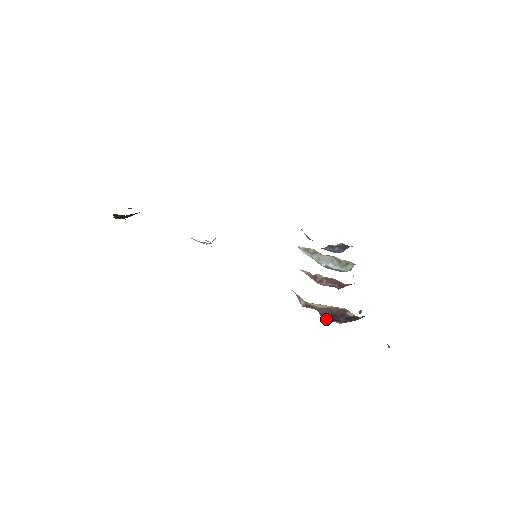
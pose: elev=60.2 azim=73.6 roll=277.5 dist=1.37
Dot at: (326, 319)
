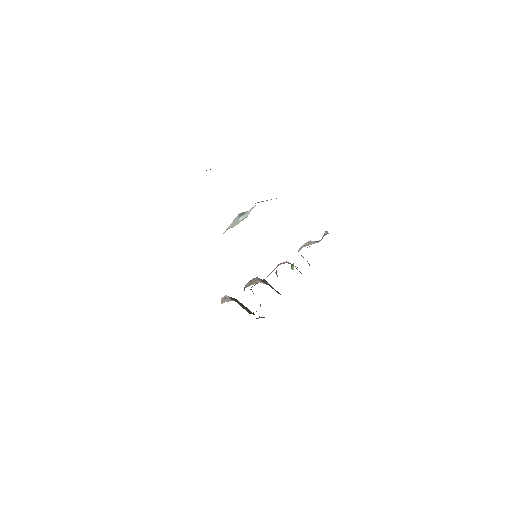
Dot at: occluded
